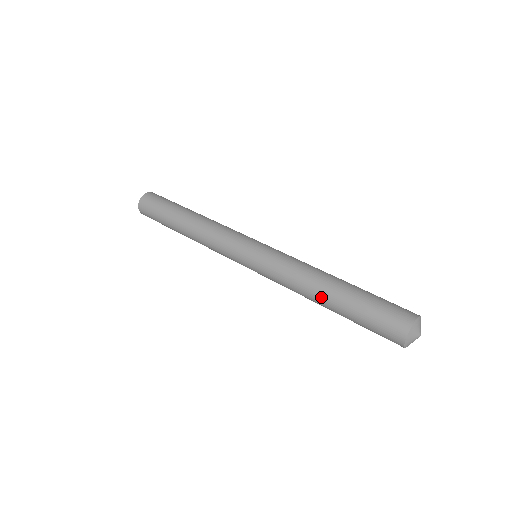
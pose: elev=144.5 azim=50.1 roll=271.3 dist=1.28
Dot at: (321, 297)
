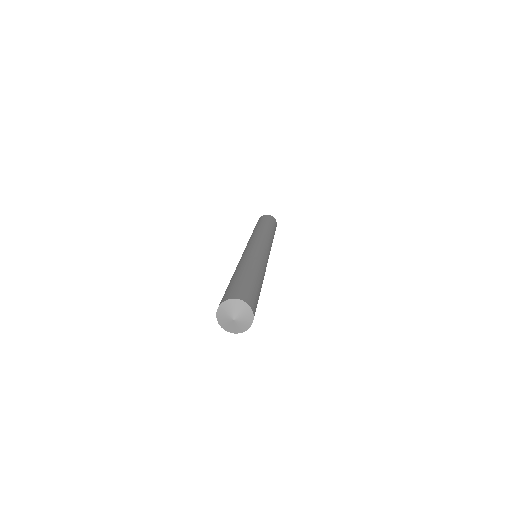
Dot at: occluded
